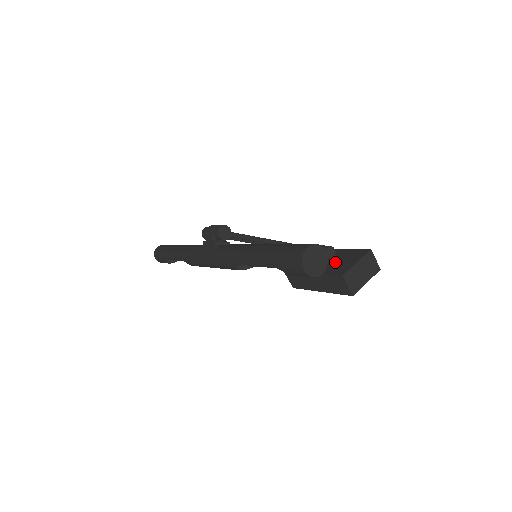
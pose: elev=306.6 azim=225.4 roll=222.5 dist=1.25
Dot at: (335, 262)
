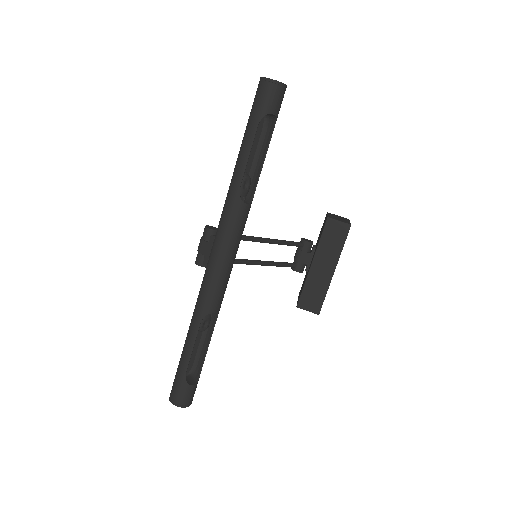
Dot at: occluded
